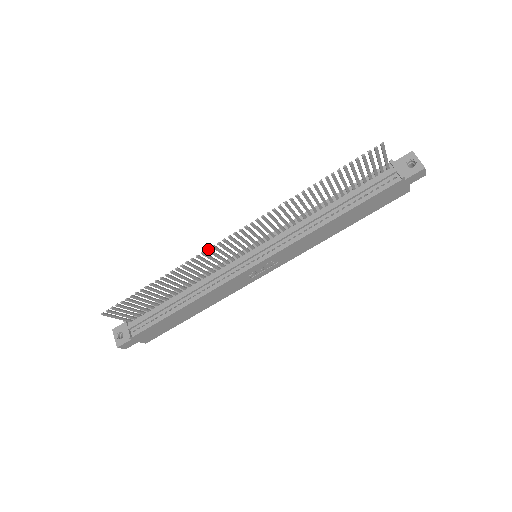
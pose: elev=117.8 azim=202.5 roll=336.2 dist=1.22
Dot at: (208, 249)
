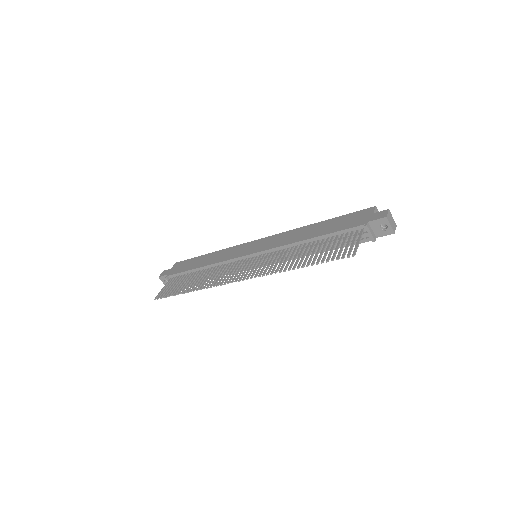
Dot at: (221, 285)
